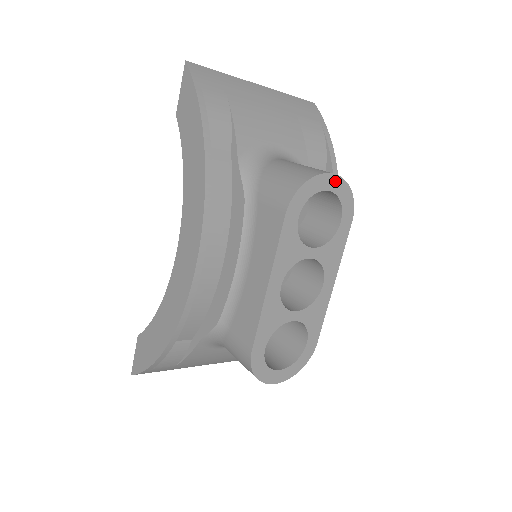
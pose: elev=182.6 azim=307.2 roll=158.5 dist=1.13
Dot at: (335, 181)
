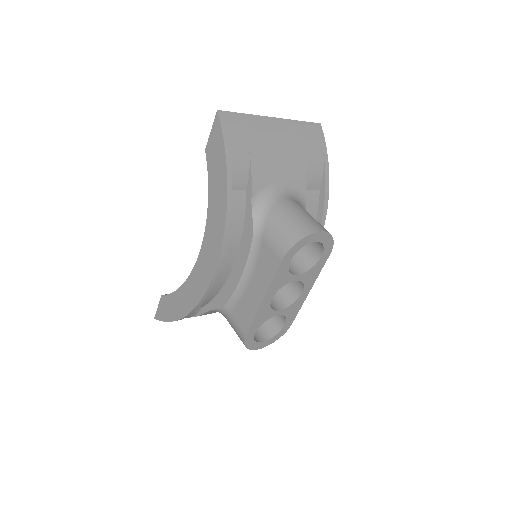
Dot at: (321, 235)
